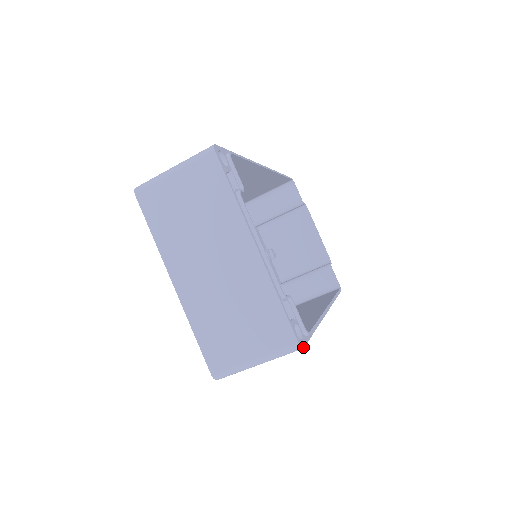
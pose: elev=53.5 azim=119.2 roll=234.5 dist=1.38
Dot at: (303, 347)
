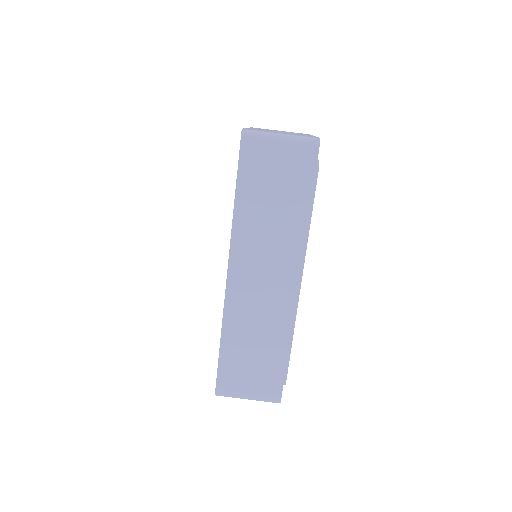
Dot at: (319, 146)
